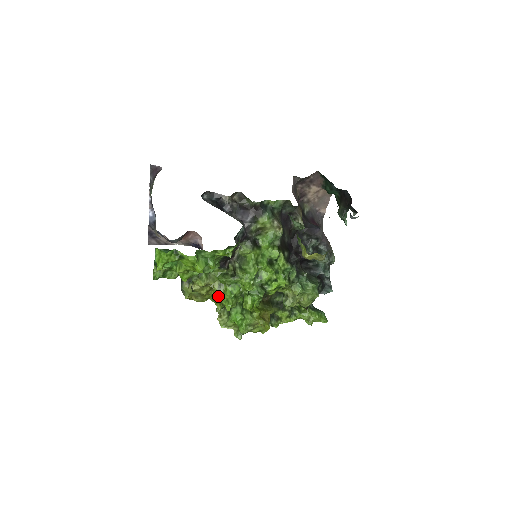
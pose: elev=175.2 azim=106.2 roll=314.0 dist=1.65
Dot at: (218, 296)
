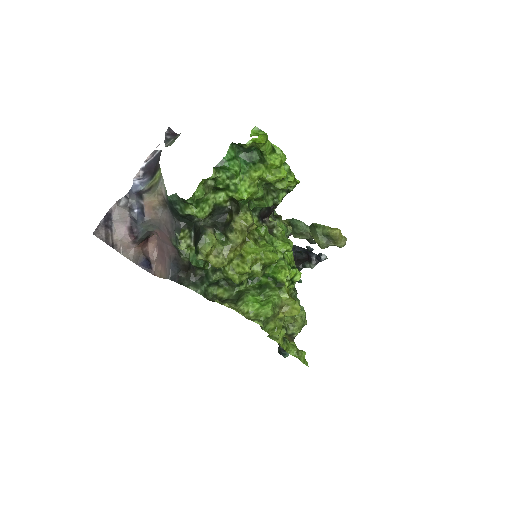
Dot at: (254, 250)
